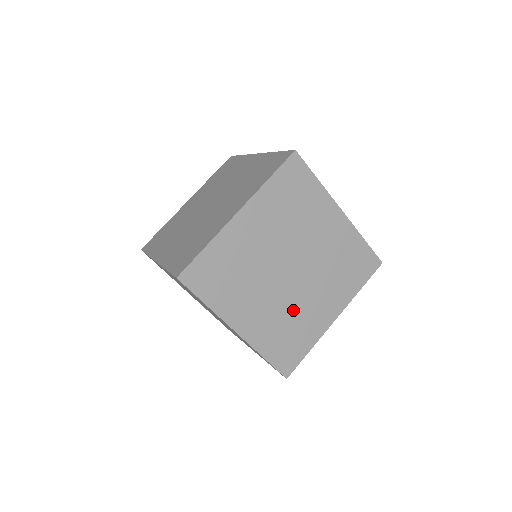
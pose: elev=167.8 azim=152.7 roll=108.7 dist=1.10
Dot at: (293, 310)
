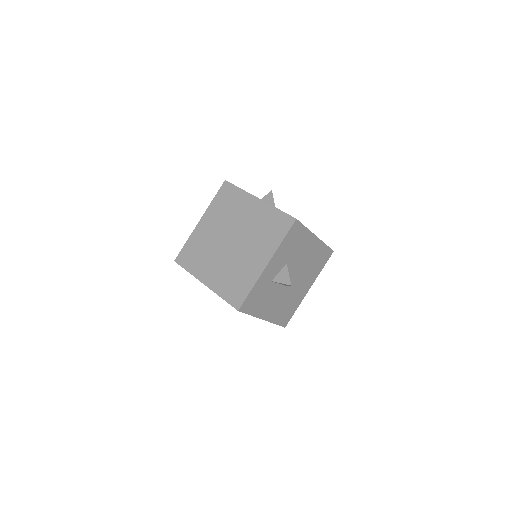
Dot at: occluded
